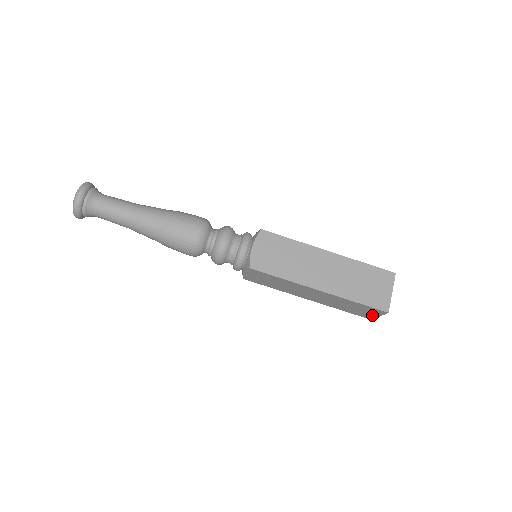
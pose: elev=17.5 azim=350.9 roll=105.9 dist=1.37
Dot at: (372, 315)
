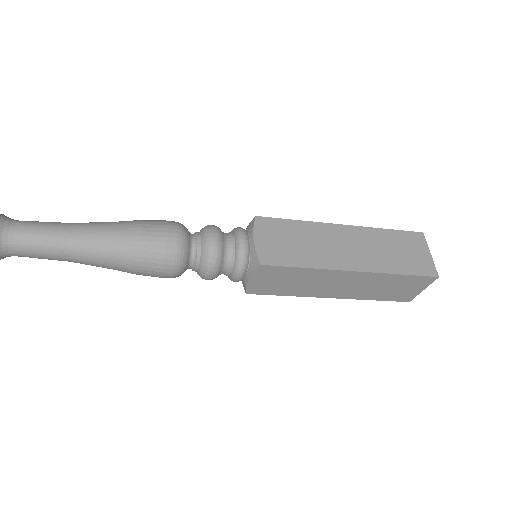
Dot at: (414, 292)
